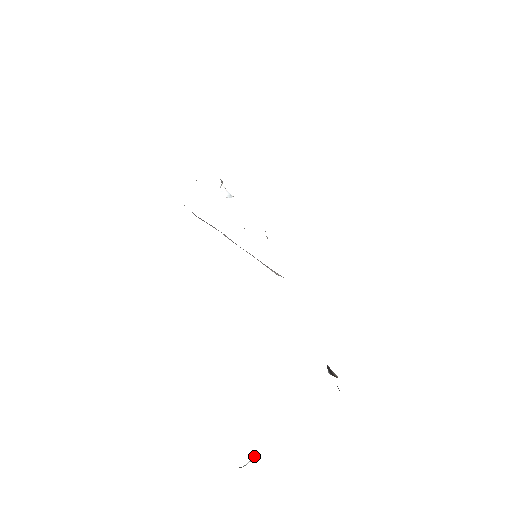
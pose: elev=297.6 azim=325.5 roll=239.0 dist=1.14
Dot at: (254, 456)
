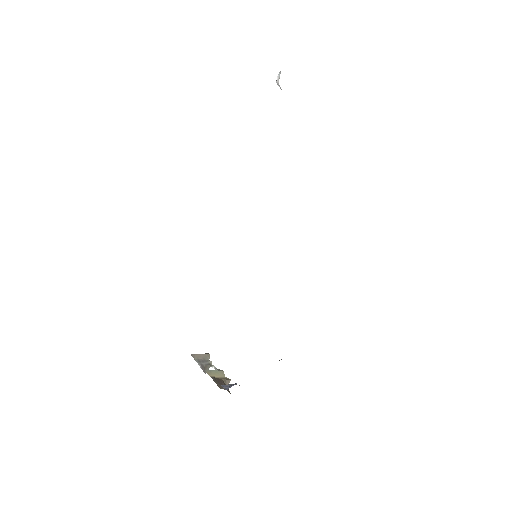
Dot at: occluded
